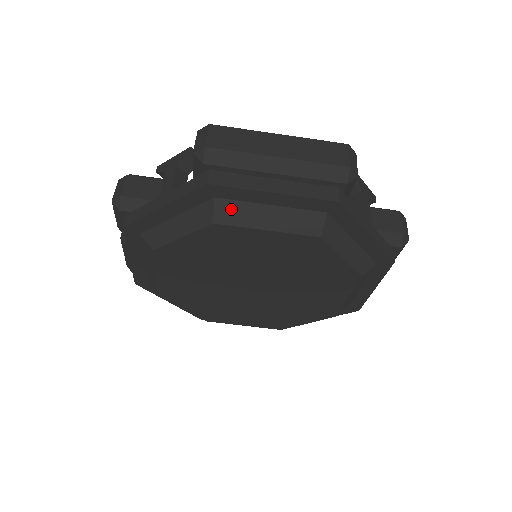
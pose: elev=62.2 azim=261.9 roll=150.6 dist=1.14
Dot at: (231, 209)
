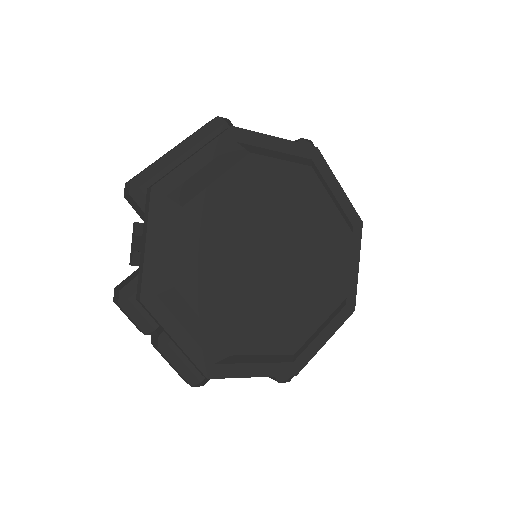
Dot at: (183, 191)
